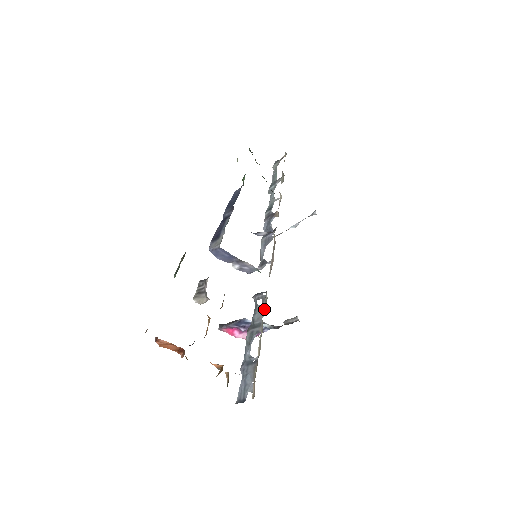
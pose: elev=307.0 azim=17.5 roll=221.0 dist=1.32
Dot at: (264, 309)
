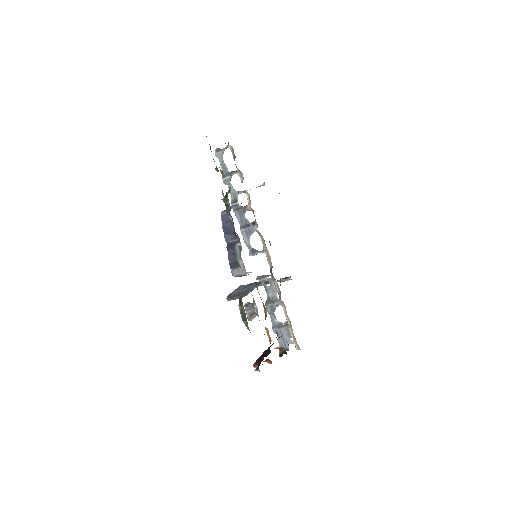
Dot at: (277, 291)
